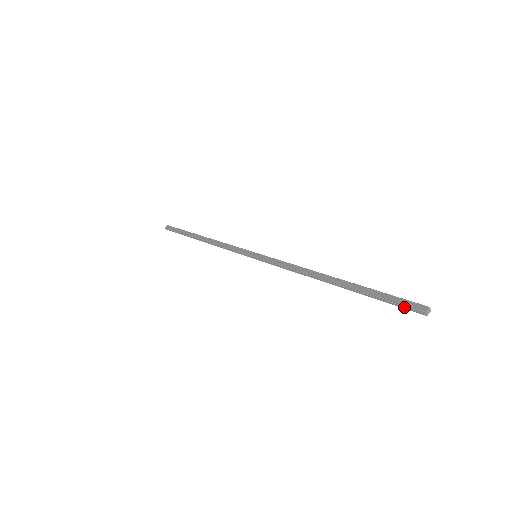
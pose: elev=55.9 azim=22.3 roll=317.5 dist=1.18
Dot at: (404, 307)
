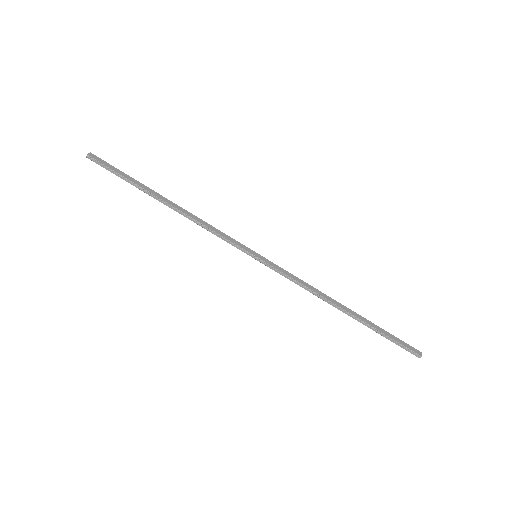
Dot at: (406, 349)
